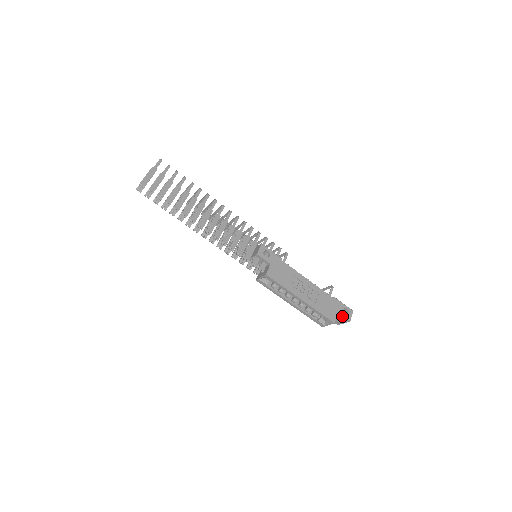
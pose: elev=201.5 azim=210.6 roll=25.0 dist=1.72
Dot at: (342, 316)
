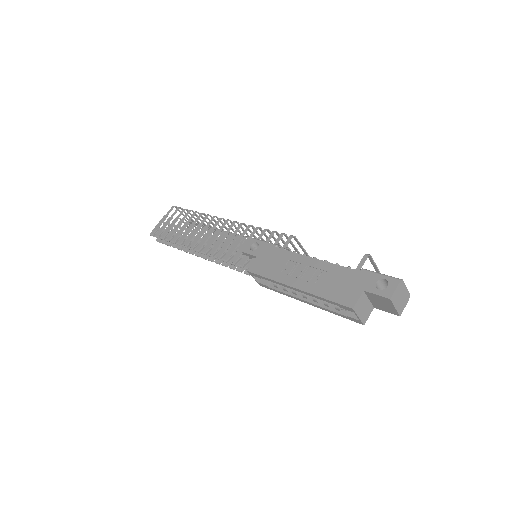
Dot at: (373, 294)
